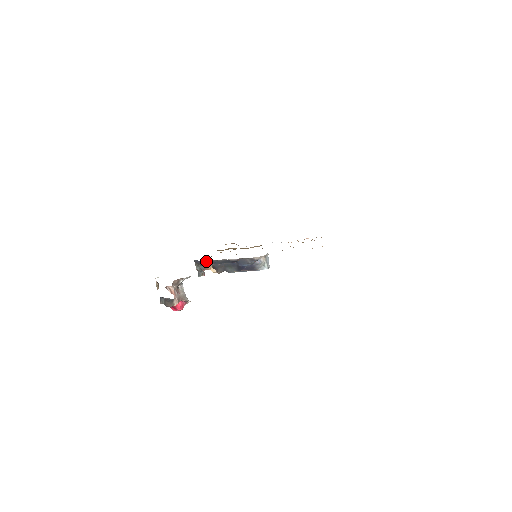
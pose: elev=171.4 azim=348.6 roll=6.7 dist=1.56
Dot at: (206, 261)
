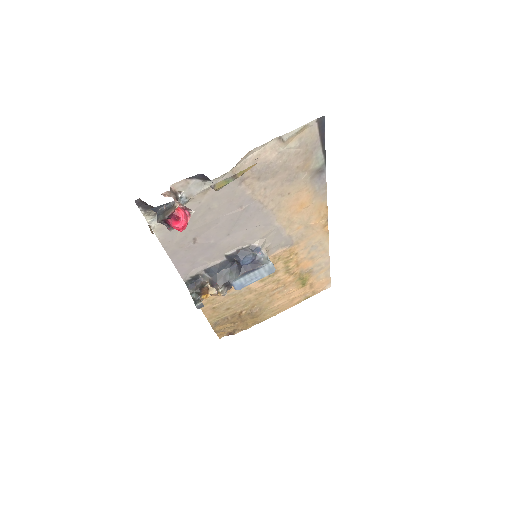
Dot at: (201, 280)
